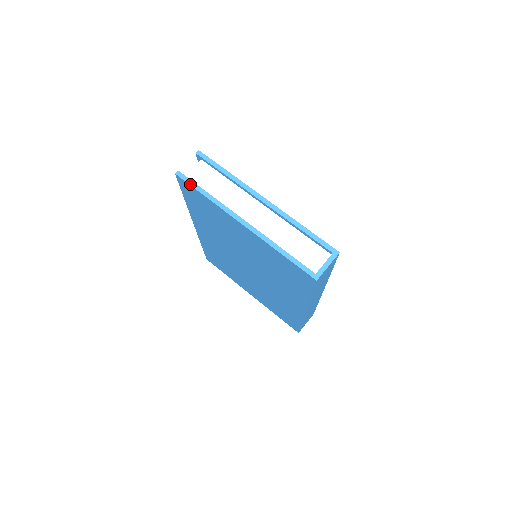
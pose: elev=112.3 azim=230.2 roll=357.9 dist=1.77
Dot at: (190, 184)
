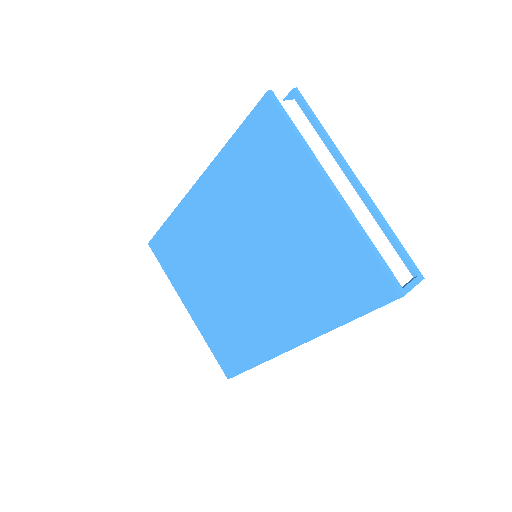
Dot at: (283, 112)
